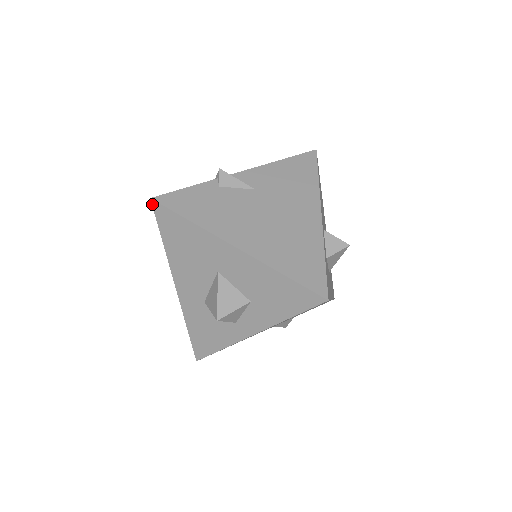
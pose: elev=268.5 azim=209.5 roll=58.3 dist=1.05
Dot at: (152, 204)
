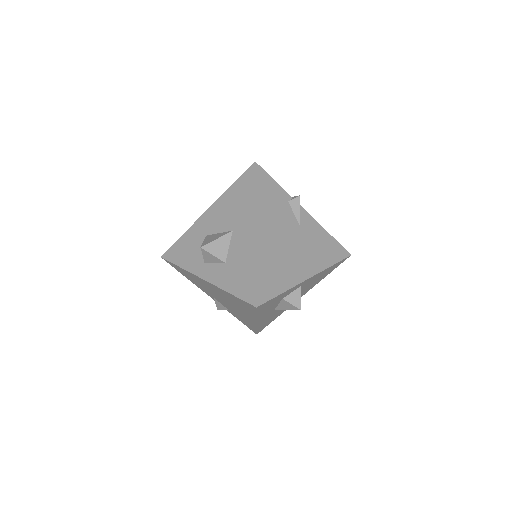
Dot at: (252, 164)
